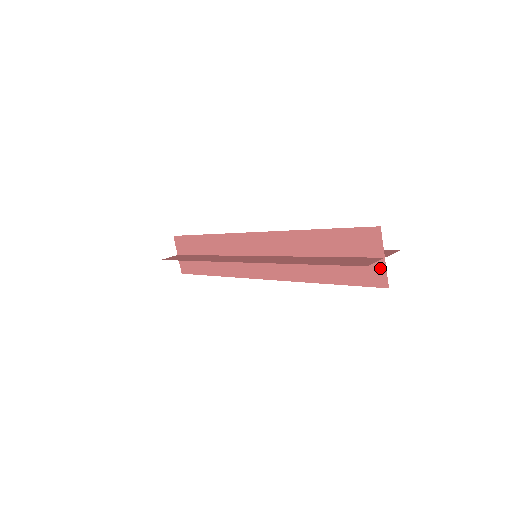
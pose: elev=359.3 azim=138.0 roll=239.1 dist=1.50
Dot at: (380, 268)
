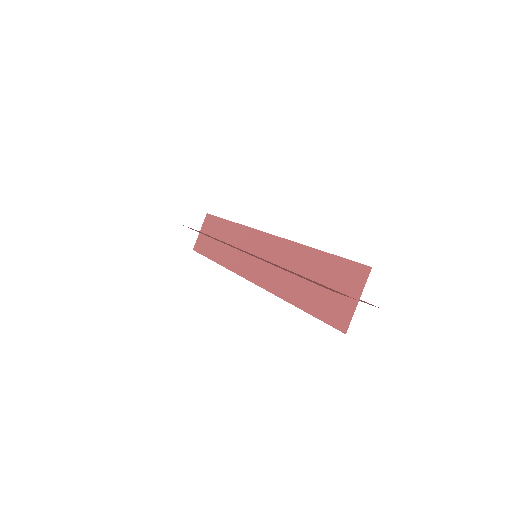
Dot at: occluded
